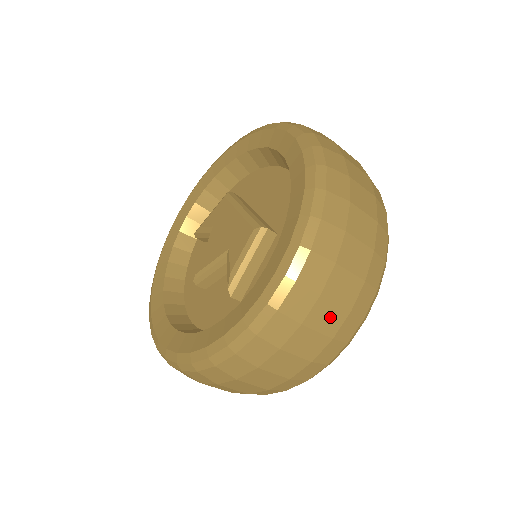
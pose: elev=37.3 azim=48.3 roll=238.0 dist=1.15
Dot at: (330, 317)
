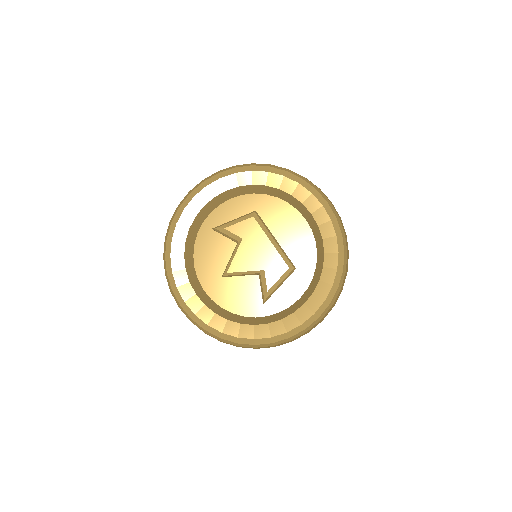
Dot at: occluded
